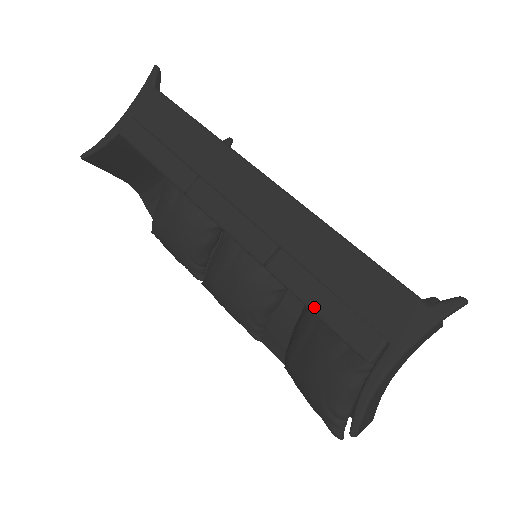
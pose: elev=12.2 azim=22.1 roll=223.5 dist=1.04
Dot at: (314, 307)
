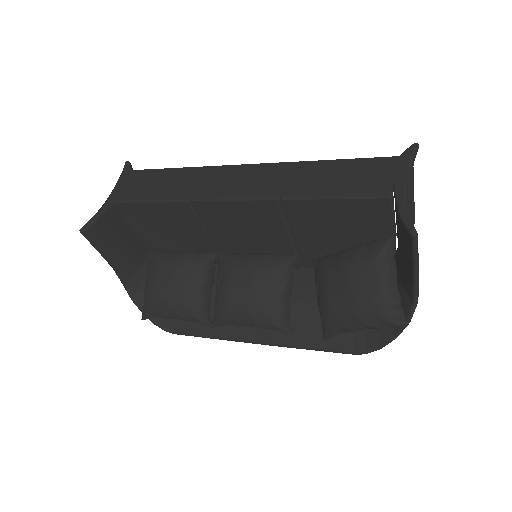
Dot at: (332, 195)
